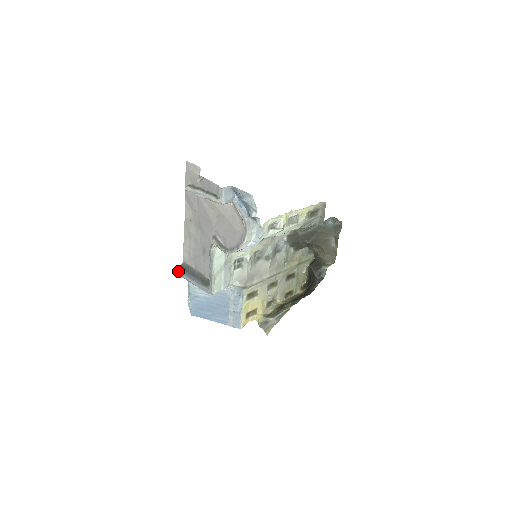
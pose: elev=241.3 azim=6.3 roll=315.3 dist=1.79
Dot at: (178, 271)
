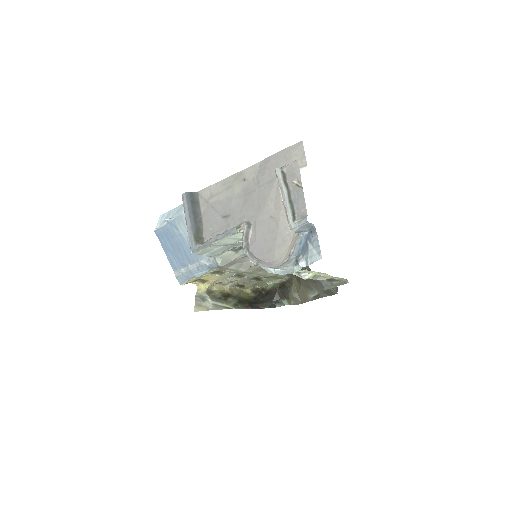
Dot at: (186, 195)
